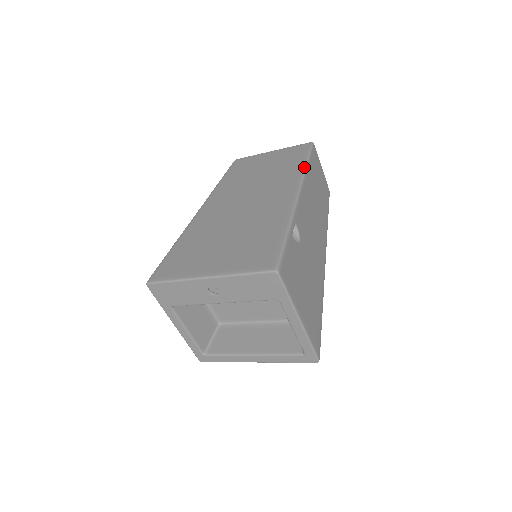
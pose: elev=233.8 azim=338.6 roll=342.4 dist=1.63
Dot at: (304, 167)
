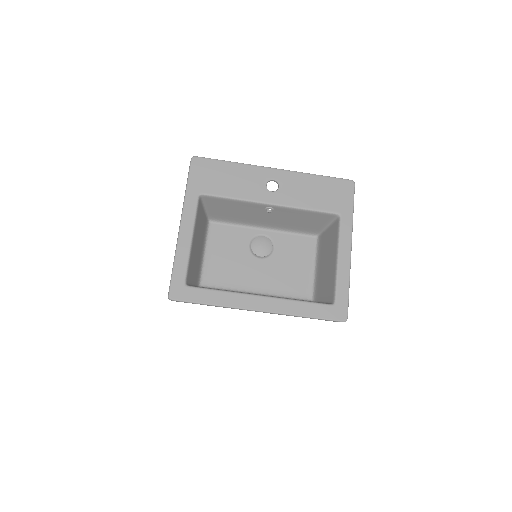
Dot at: occluded
